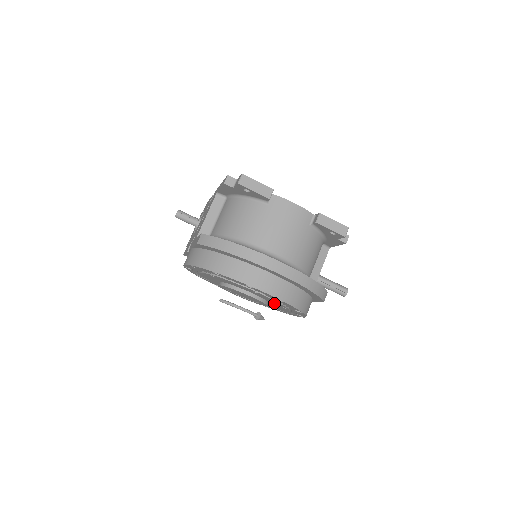
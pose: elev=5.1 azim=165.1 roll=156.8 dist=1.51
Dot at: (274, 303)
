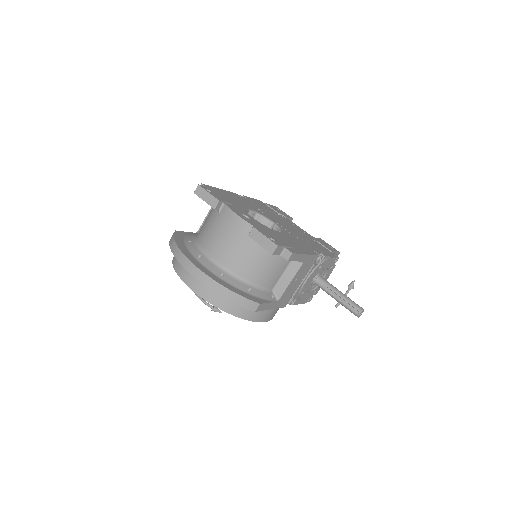
Dot at: occluded
